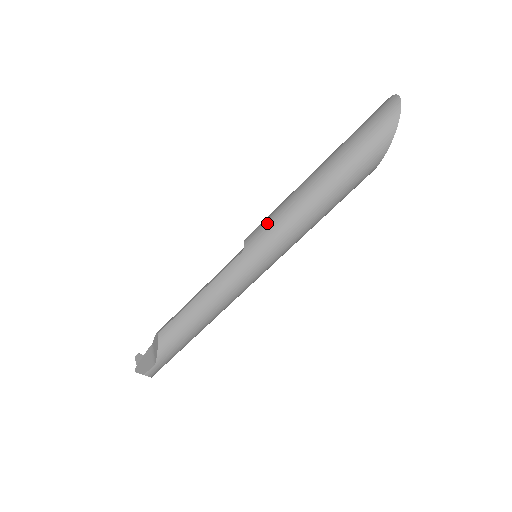
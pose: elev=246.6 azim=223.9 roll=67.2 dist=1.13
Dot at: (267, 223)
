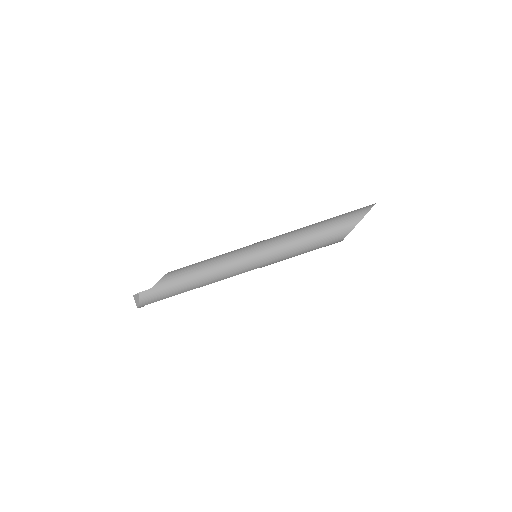
Dot at: (274, 237)
